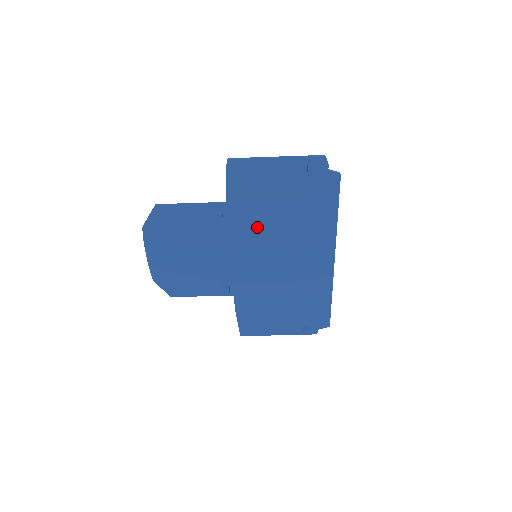
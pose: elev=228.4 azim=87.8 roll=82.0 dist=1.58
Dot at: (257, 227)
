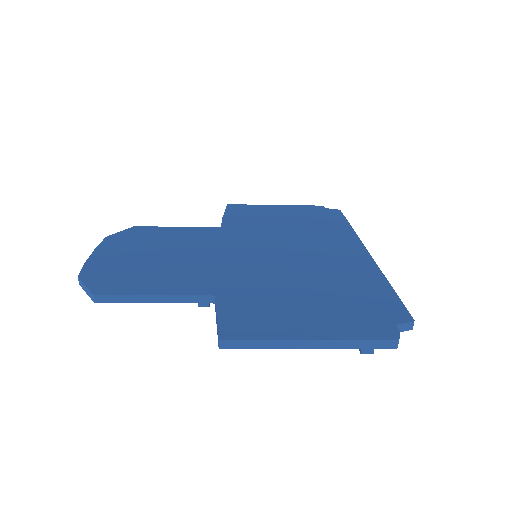
Dot at: occluded
